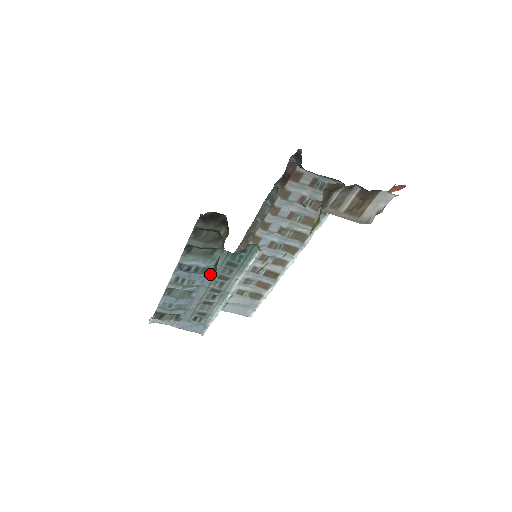
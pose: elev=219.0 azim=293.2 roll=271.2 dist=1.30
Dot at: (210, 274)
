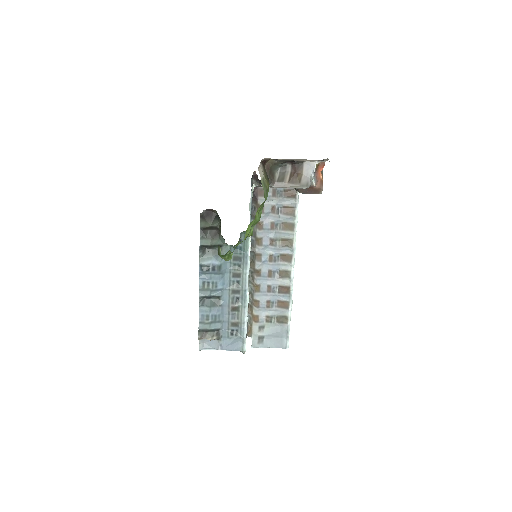
Dot at: (226, 275)
